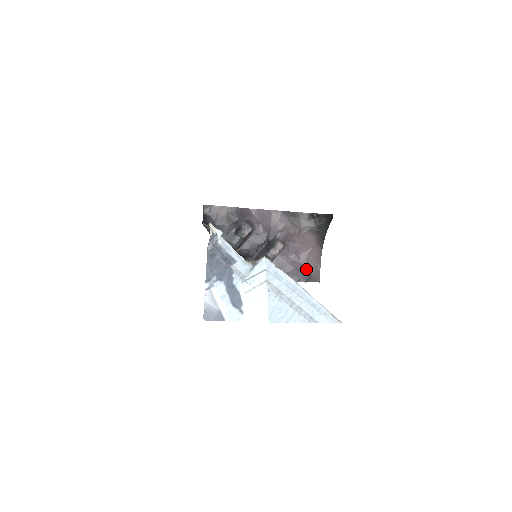
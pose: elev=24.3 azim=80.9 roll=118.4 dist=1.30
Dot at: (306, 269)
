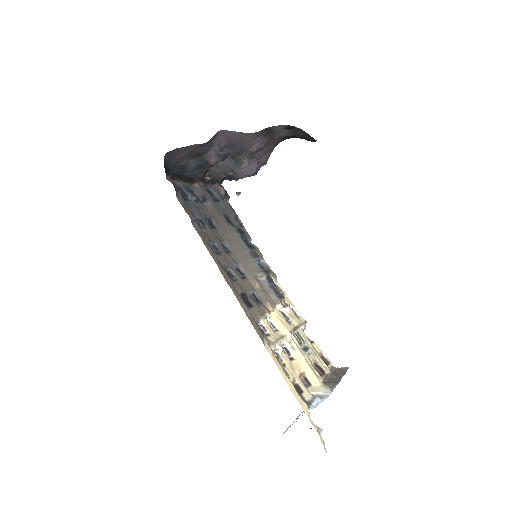
Dot at: (259, 161)
